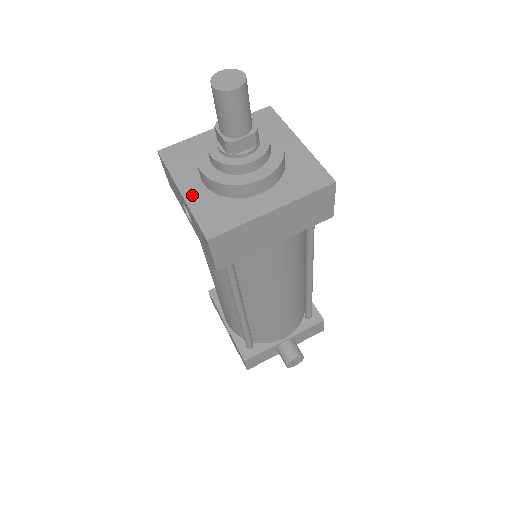
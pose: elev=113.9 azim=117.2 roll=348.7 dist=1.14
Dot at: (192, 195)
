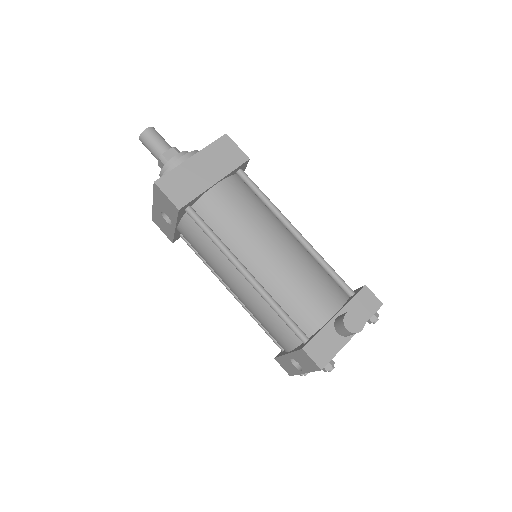
Dot at: occluded
